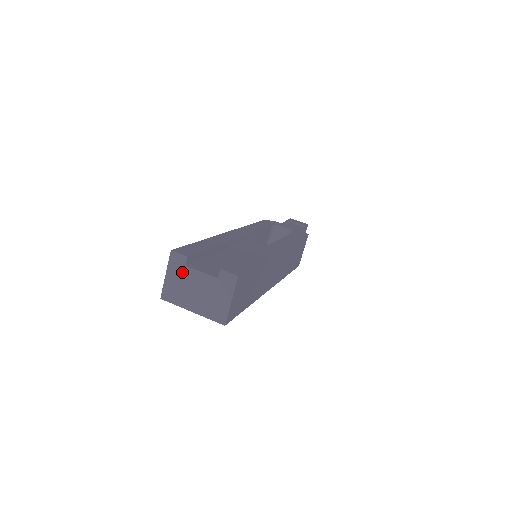
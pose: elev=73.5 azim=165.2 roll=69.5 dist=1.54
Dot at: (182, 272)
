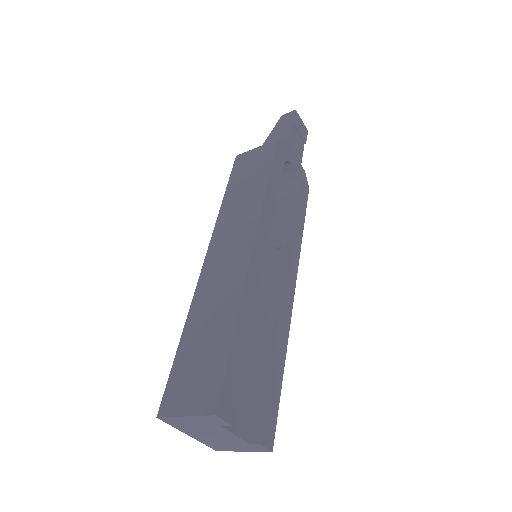
Dot at: (210, 425)
